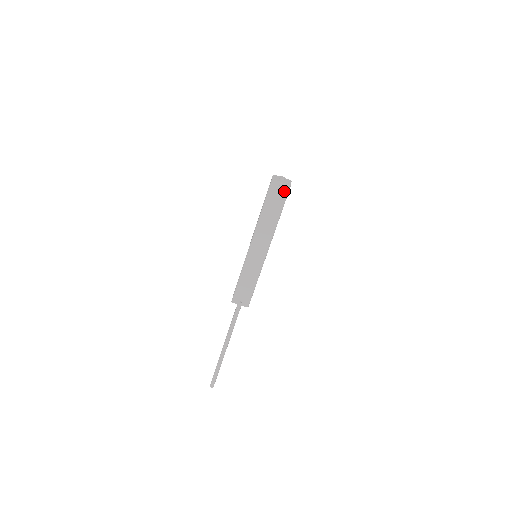
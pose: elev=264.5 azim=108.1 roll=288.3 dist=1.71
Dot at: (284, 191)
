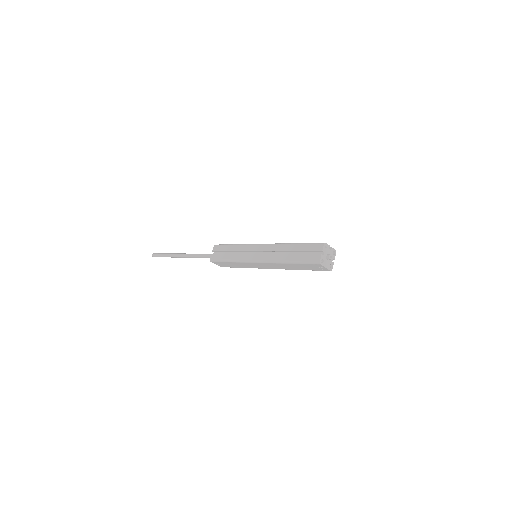
Dot at: (322, 270)
